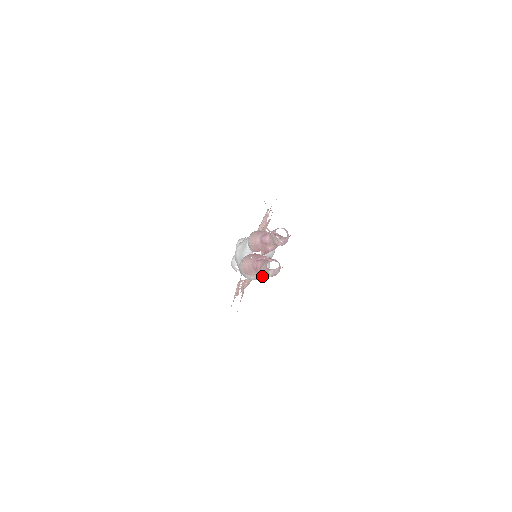
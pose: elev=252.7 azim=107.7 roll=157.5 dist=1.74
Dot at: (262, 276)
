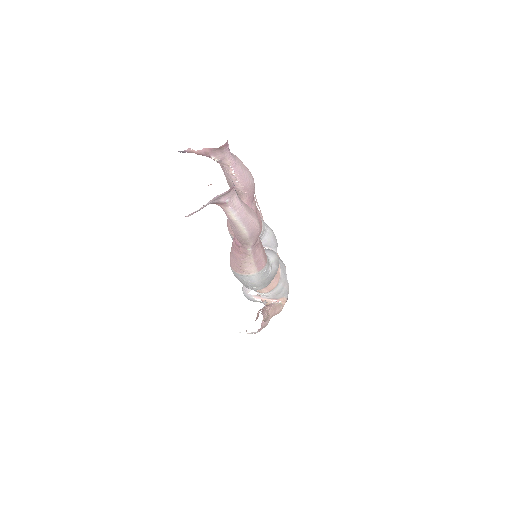
Dot at: (269, 271)
